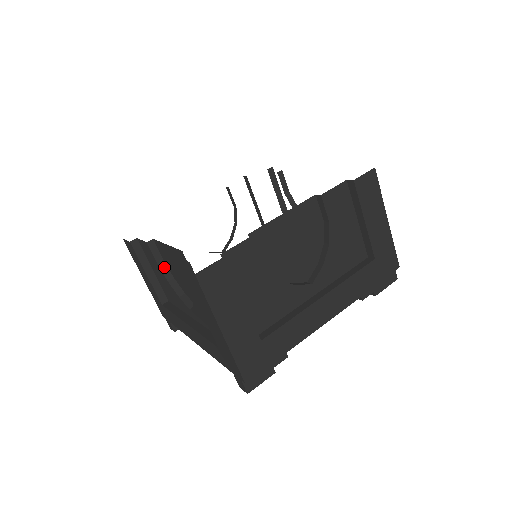
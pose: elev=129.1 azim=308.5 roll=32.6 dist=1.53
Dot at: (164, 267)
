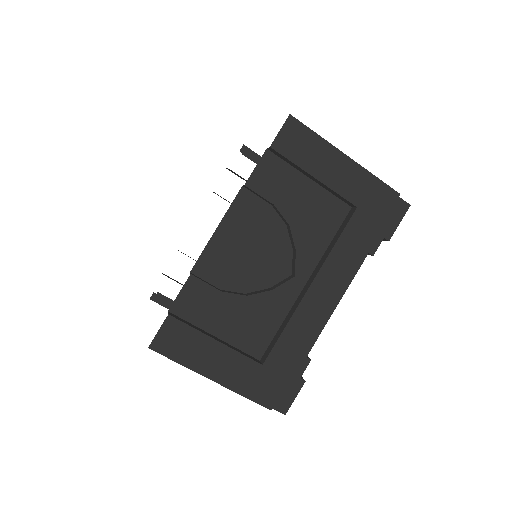
Dot at: occluded
